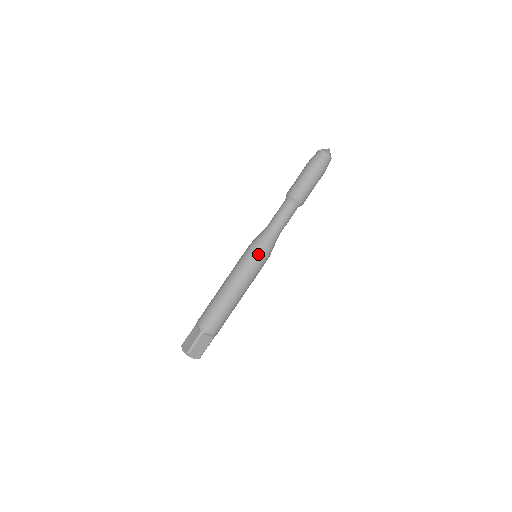
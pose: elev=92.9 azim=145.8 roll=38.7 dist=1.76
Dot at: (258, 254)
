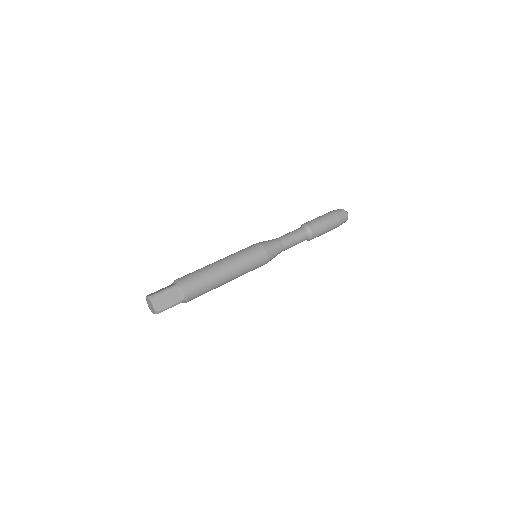
Dot at: (260, 248)
